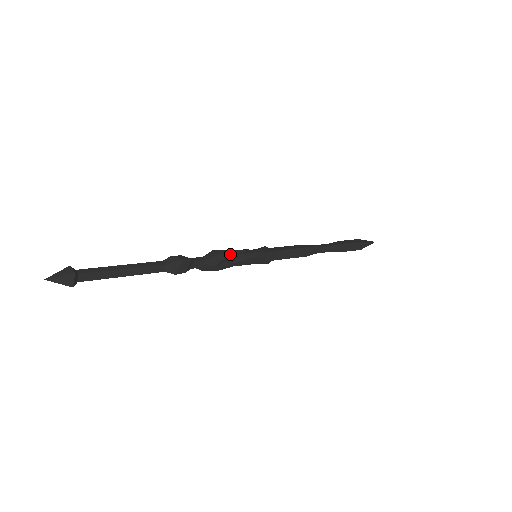
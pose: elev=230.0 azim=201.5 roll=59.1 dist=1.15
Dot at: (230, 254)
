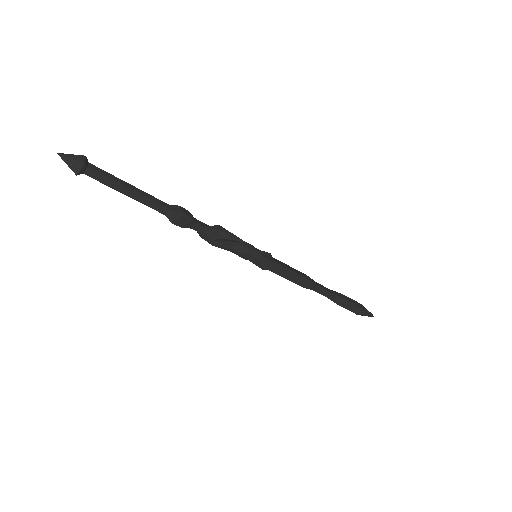
Dot at: (230, 237)
